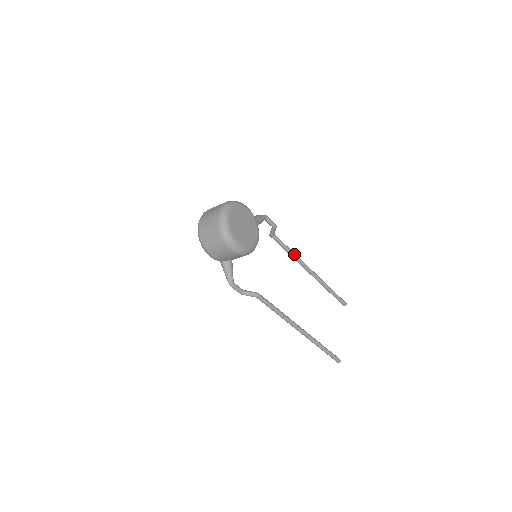
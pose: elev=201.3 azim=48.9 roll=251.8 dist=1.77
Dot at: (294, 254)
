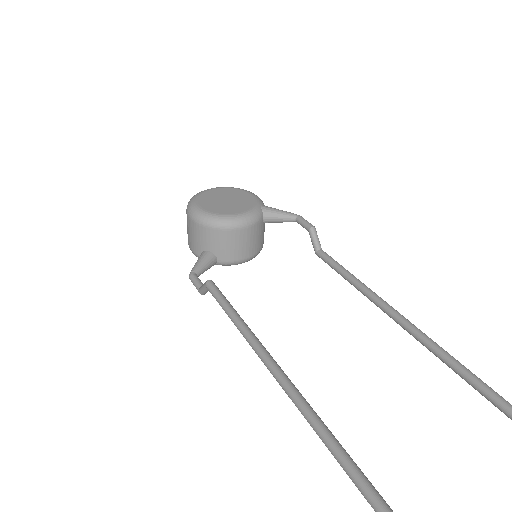
Dot at: (359, 282)
